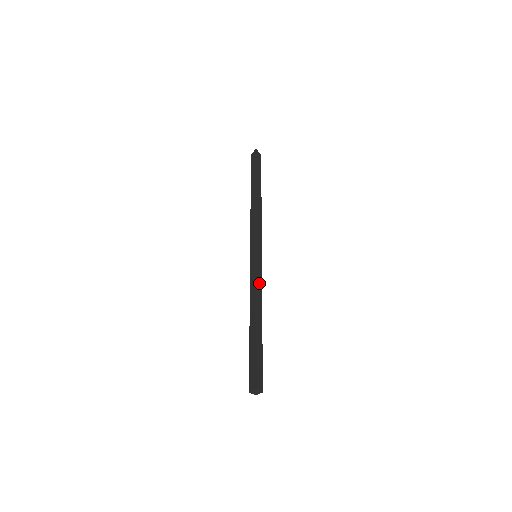
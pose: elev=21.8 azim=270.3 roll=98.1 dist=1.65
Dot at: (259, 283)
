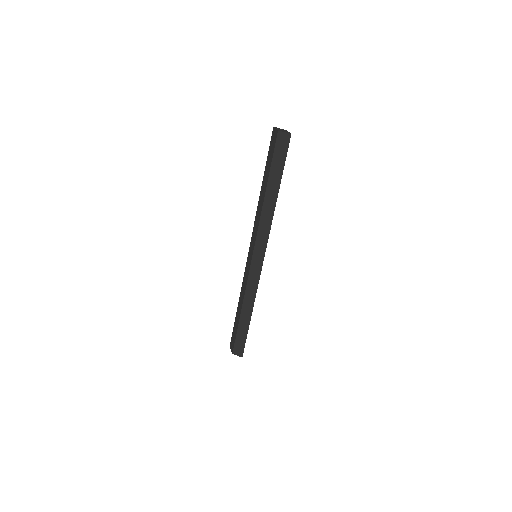
Dot at: occluded
